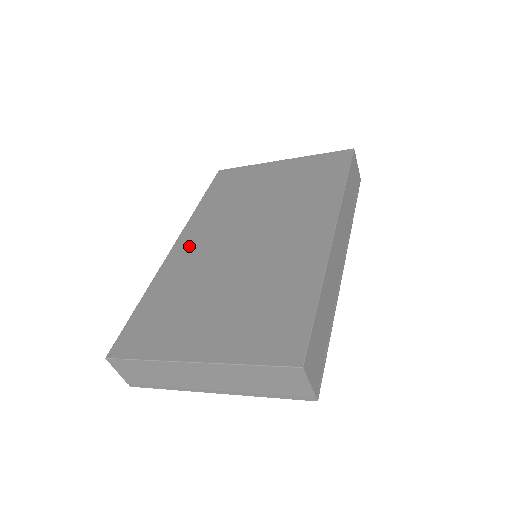
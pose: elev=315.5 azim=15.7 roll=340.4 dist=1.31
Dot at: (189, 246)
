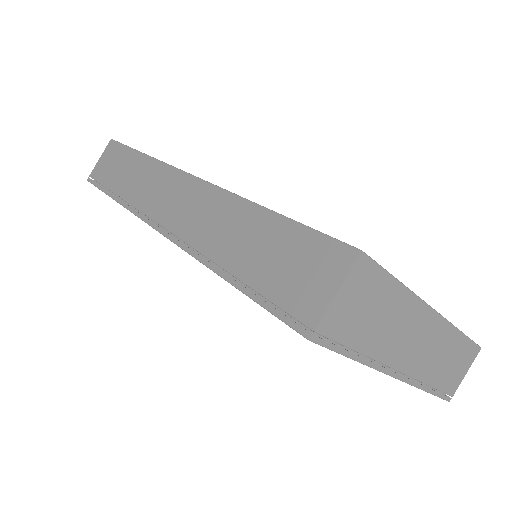
Dot at: occluded
